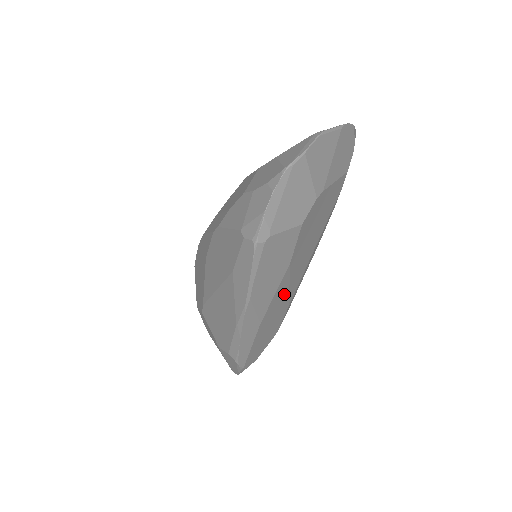
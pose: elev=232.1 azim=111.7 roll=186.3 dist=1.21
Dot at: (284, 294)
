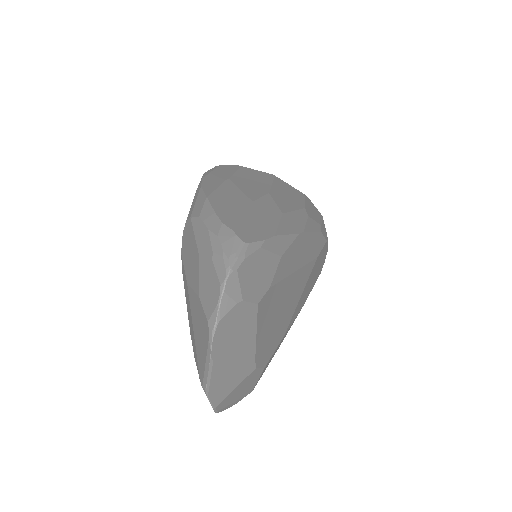
Dot at: (302, 294)
